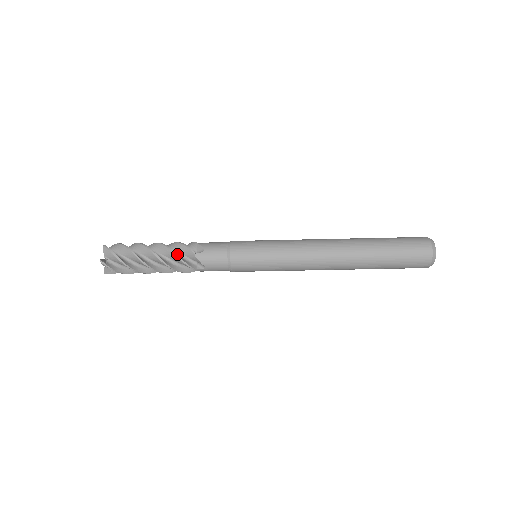
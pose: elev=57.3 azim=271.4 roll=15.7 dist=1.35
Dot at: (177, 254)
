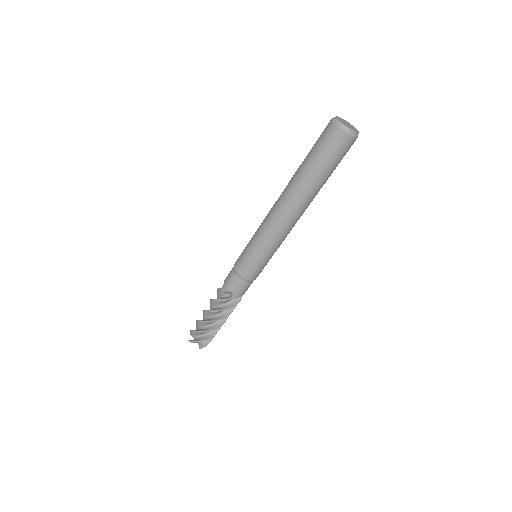
Dot at: (223, 306)
